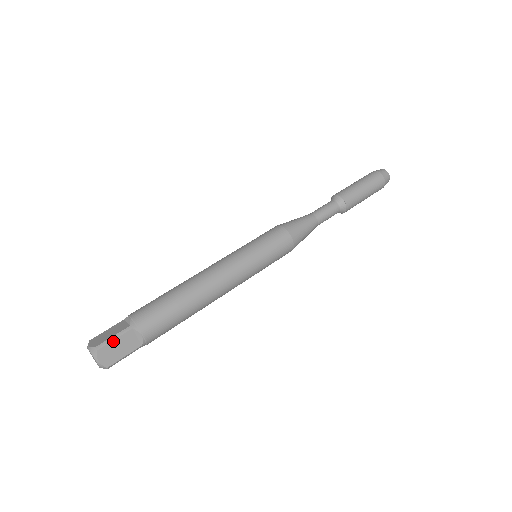
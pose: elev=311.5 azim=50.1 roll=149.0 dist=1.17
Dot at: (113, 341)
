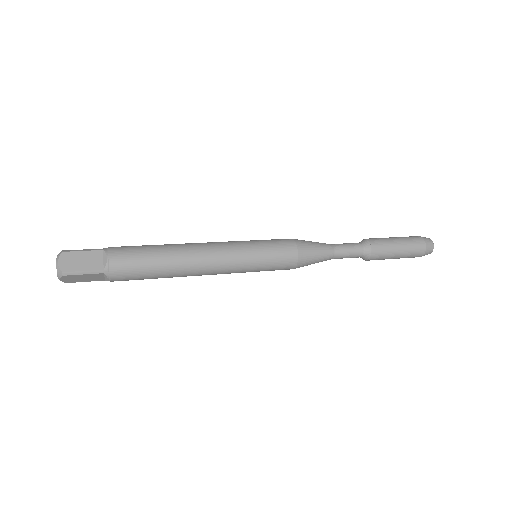
Dot at: (80, 252)
